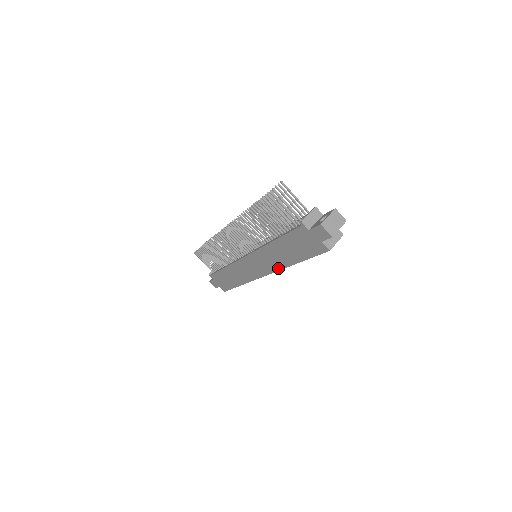
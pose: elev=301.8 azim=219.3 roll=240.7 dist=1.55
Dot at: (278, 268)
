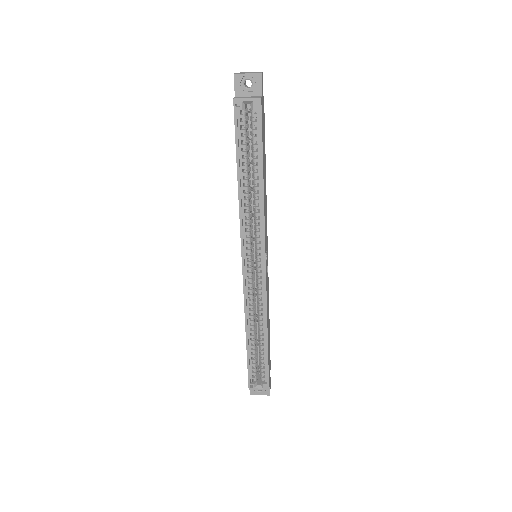
Dot at: (240, 220)
